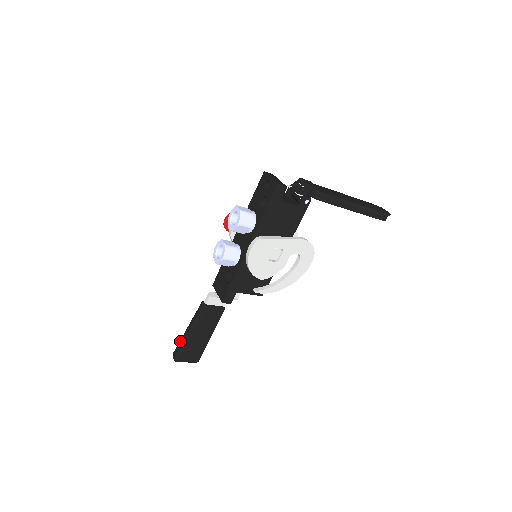
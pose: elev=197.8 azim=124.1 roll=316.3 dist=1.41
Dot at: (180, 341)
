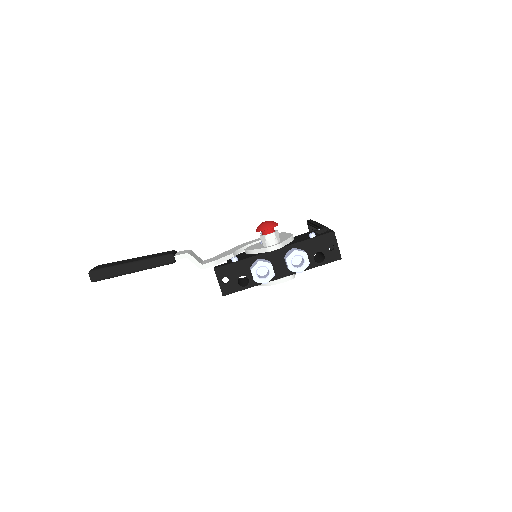
Dot at: (114, 269)
